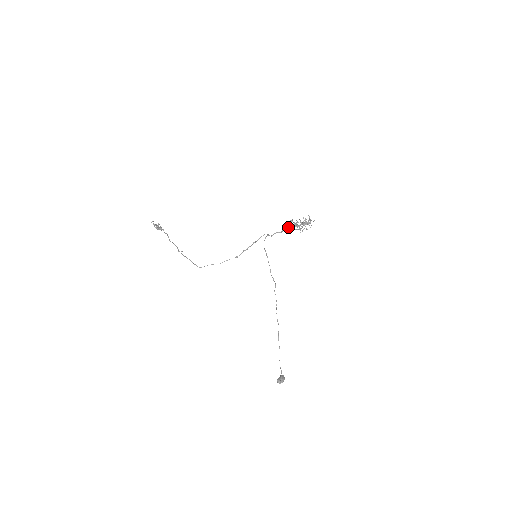
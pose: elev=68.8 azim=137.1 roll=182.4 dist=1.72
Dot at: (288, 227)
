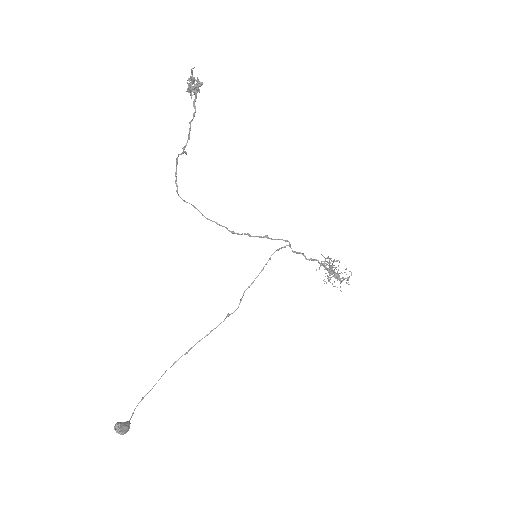
Dot at: occluded
